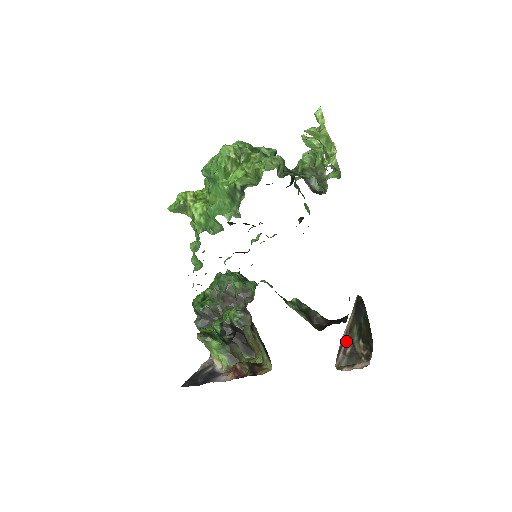
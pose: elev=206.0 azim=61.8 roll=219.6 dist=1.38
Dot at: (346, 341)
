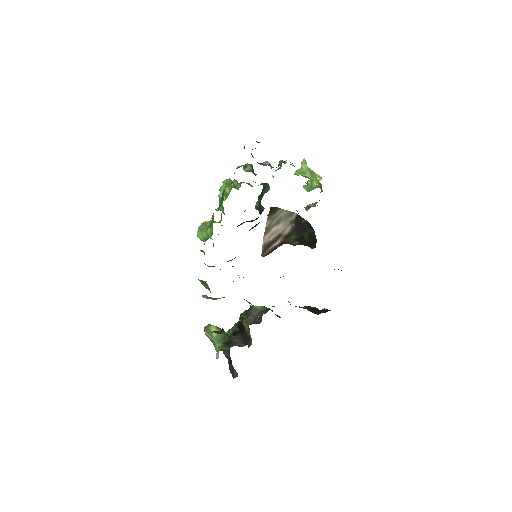
Dot at: (279, 242)
